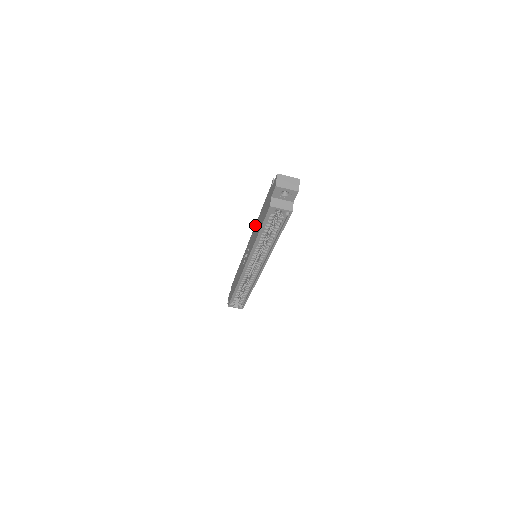
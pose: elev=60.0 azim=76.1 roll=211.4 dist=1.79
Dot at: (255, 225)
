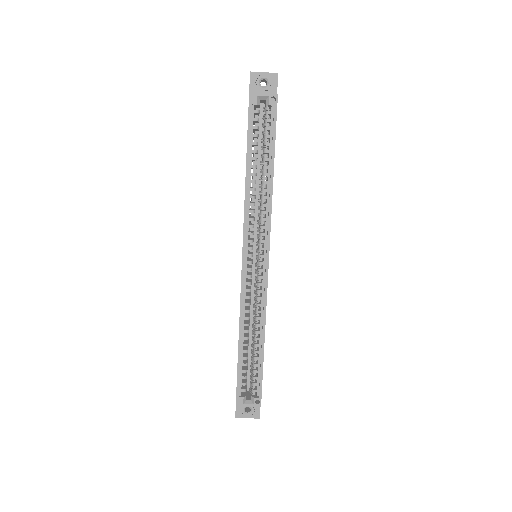
Dot at: occluded
